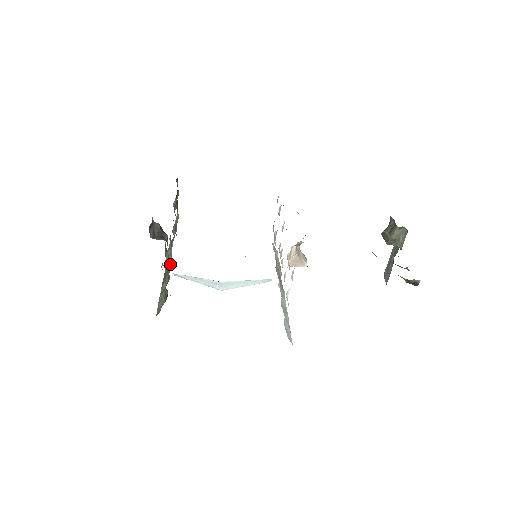
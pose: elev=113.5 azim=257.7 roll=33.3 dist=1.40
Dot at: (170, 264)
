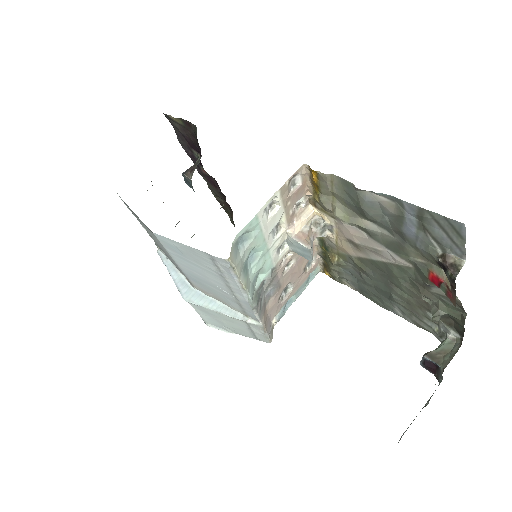
Dot at: occluded
